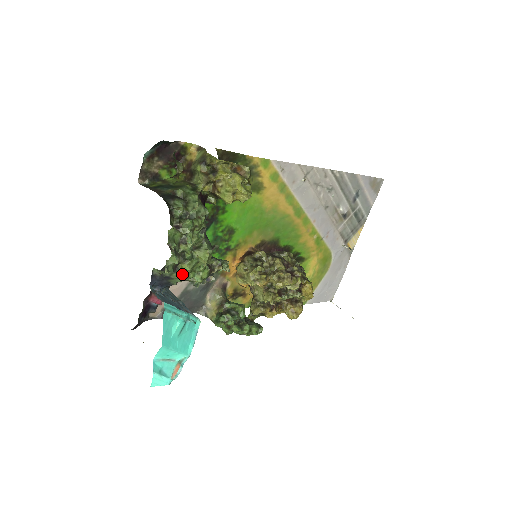
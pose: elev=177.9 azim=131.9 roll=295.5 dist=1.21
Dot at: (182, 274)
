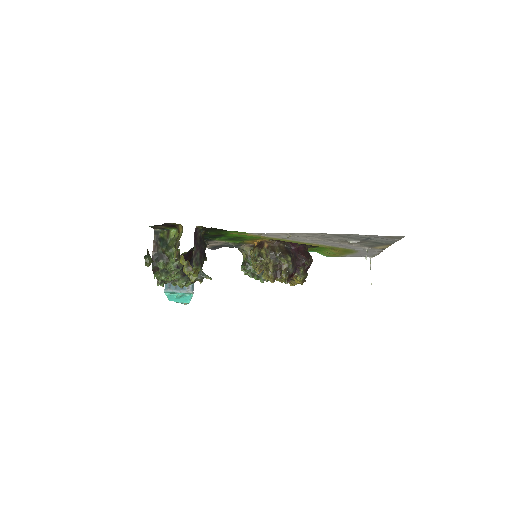
Dot at: occluded
